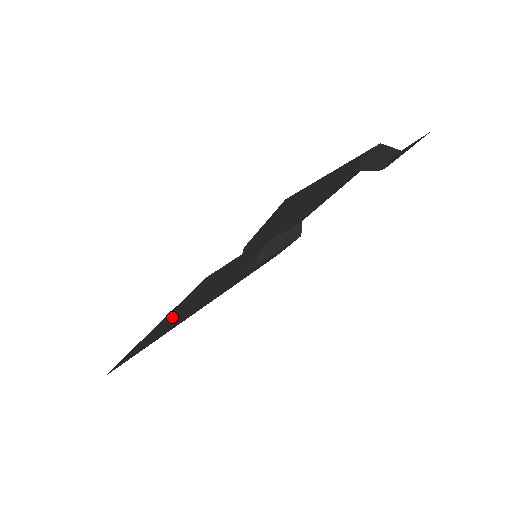
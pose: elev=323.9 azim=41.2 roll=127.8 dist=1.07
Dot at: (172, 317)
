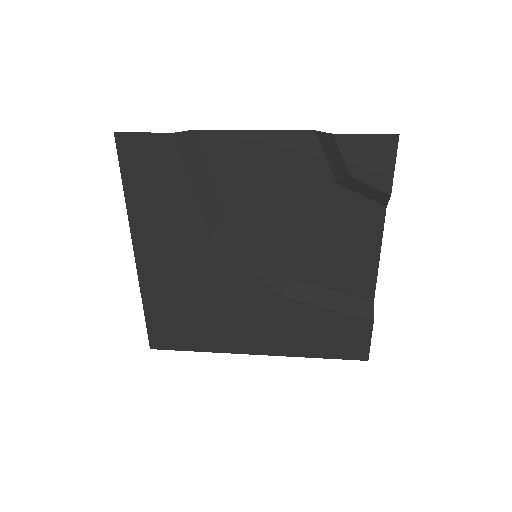
Dot at: (150, 233)
